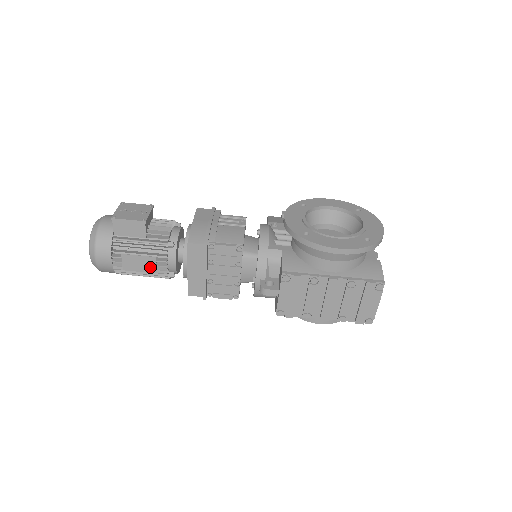
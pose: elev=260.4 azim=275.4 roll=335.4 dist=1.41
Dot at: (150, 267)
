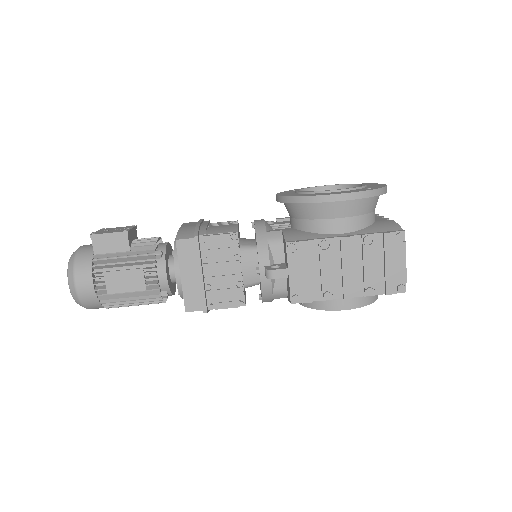
Dot at: (138, 283)
